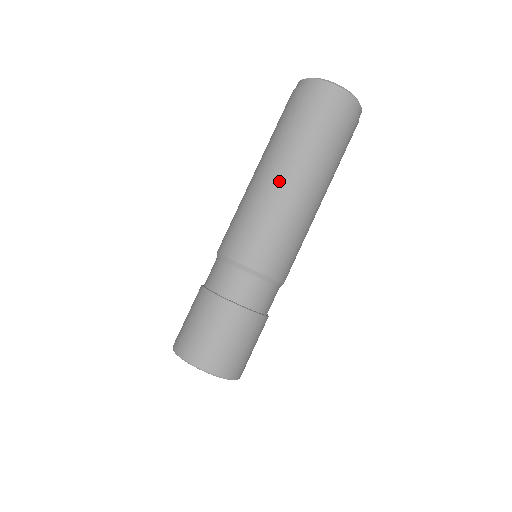
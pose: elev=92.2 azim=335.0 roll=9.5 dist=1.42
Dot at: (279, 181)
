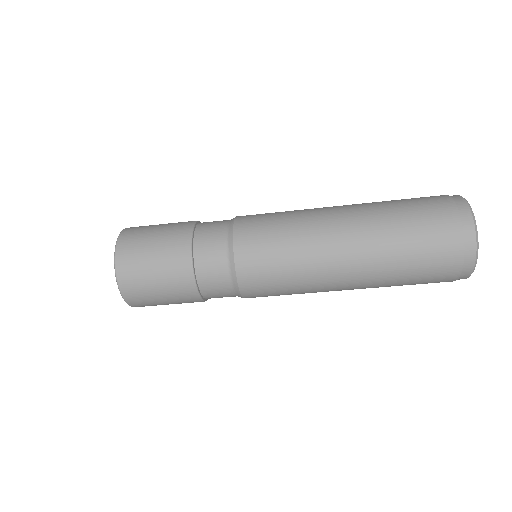
Dot at: (338, 240)
